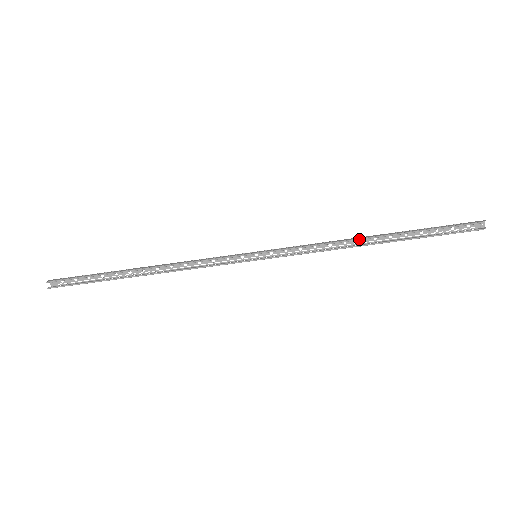
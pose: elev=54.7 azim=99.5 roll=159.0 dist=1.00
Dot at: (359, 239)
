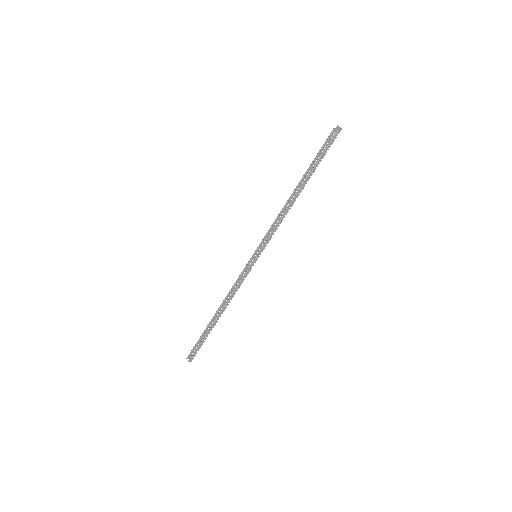
Dot at: (289, 198)
